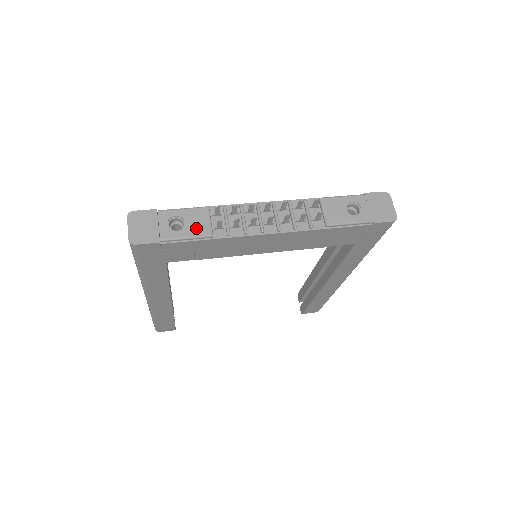
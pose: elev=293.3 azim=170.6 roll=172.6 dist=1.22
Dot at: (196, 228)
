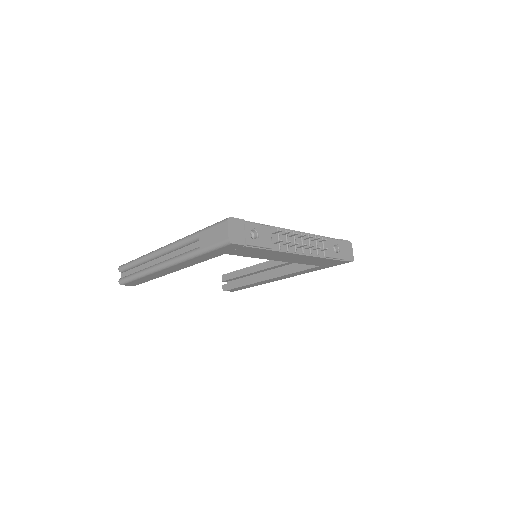
Dot at: (264, 240)
